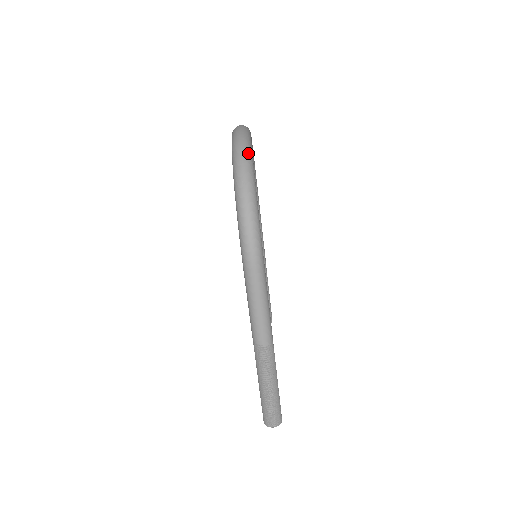
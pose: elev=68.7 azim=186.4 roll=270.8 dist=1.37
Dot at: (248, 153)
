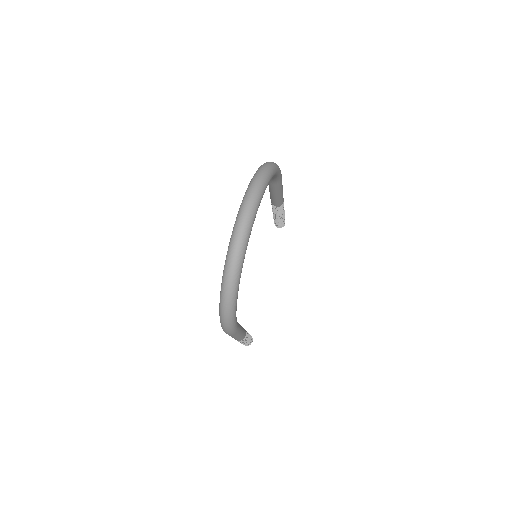
Dot at: (235, 279)
